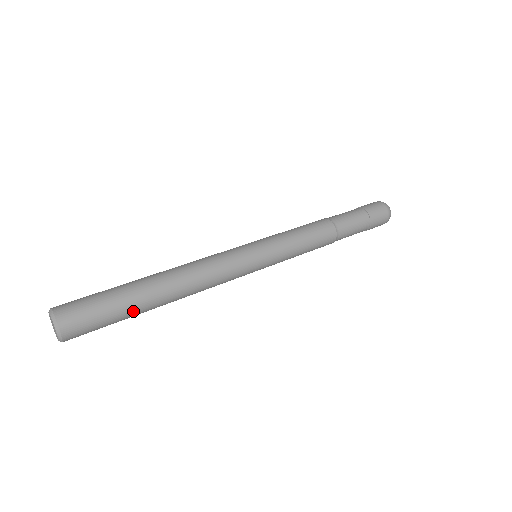
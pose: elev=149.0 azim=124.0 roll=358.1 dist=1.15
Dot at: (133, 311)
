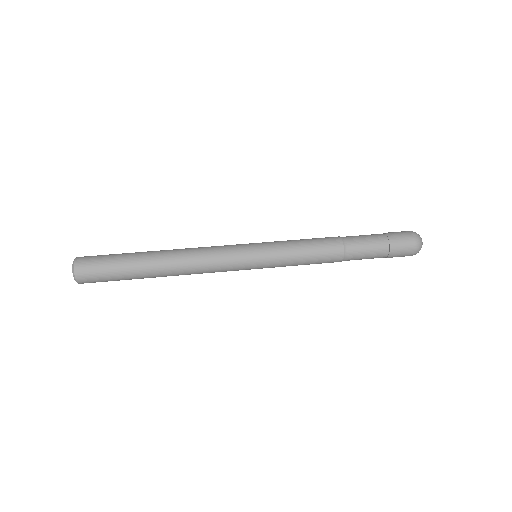
Dot at: occluded
